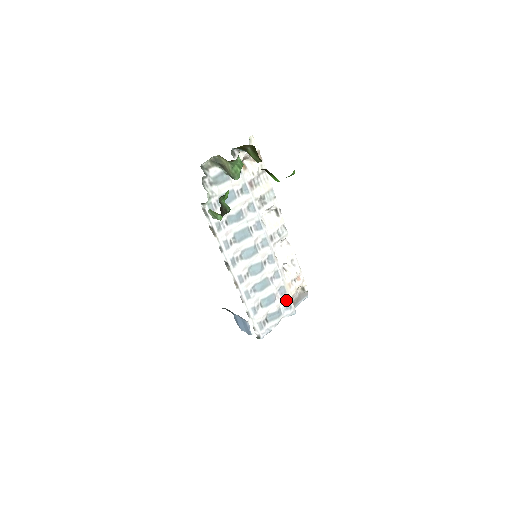
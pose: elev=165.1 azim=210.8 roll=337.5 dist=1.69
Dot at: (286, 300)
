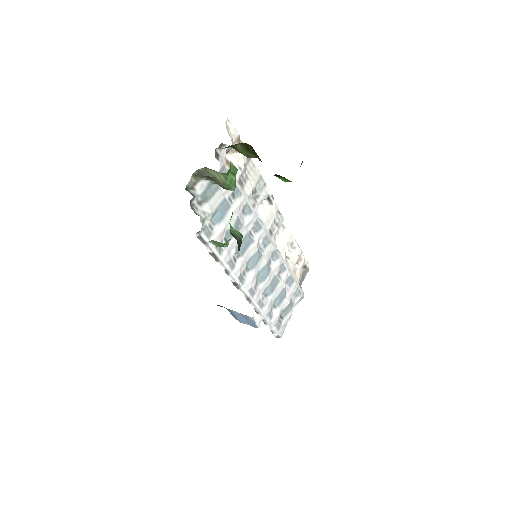
Dot at: (295, 288)
